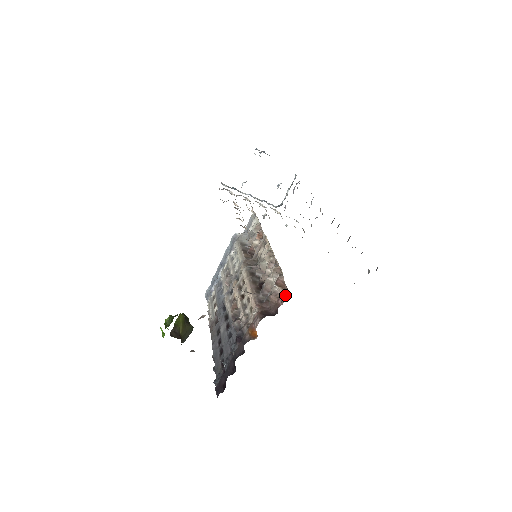
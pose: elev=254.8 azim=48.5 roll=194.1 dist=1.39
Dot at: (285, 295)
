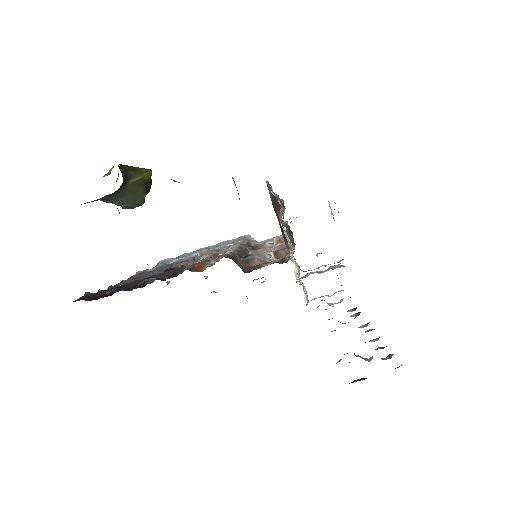
Dot at: (279, 262)
